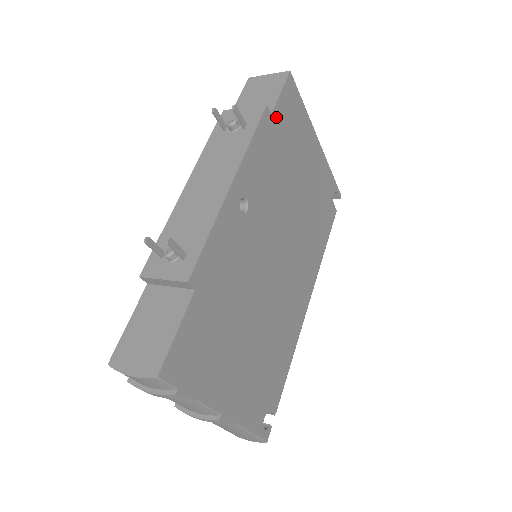
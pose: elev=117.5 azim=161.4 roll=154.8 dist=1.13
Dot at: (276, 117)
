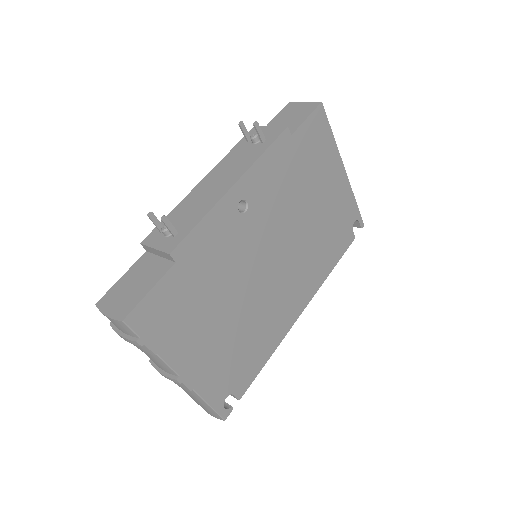
Dot at: (296, 139)
